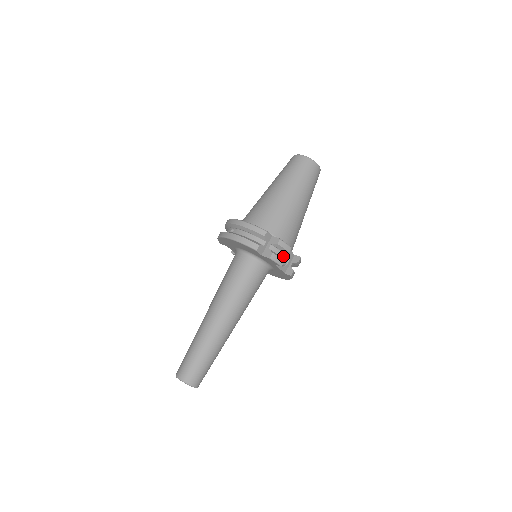
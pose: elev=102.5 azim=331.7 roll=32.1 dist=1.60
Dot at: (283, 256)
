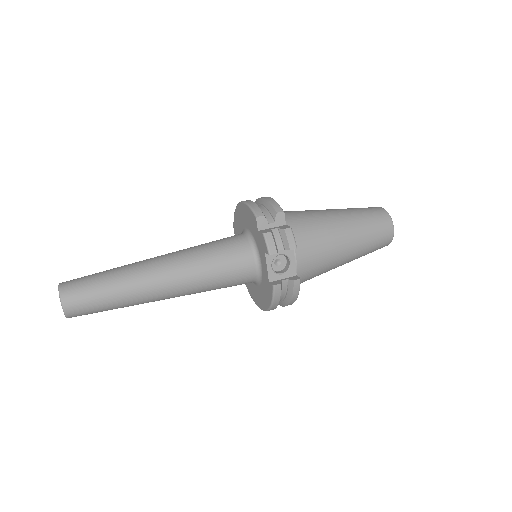
Dot at: (283, 266)
